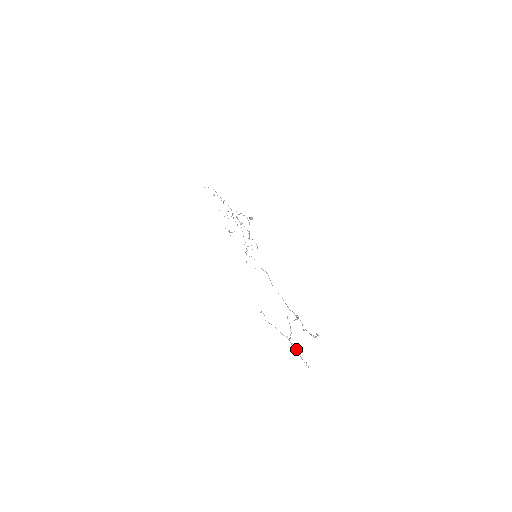
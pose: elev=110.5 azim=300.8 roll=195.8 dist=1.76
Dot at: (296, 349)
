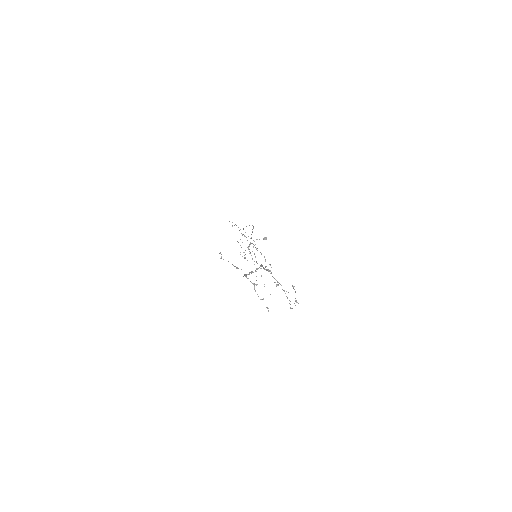
Dot at: occluded
